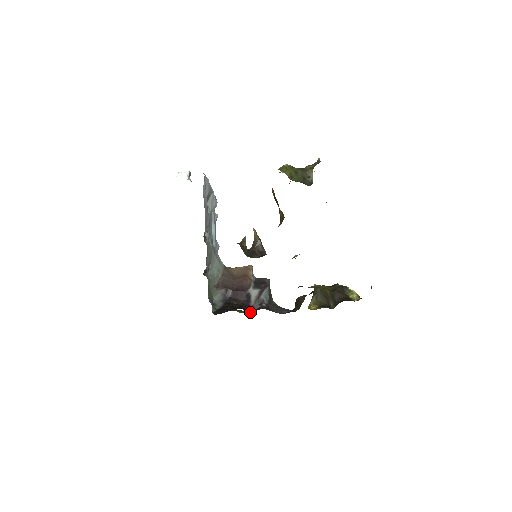
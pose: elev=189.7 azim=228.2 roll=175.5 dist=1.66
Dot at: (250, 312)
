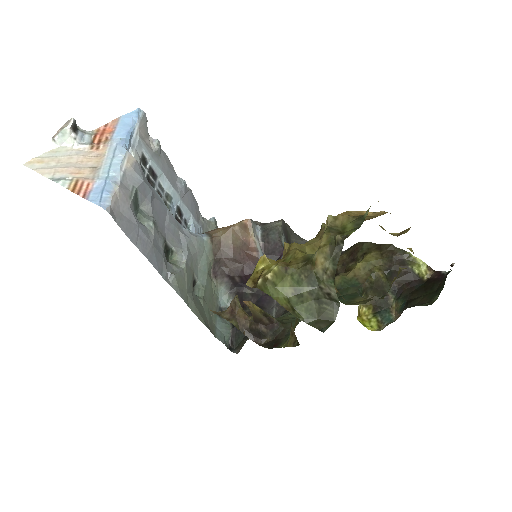
Dot at: occluded
